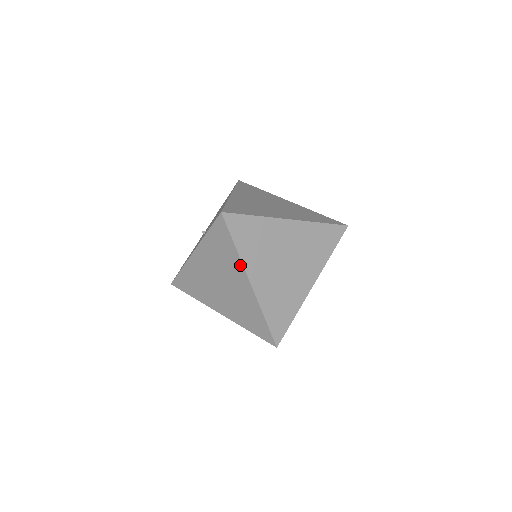
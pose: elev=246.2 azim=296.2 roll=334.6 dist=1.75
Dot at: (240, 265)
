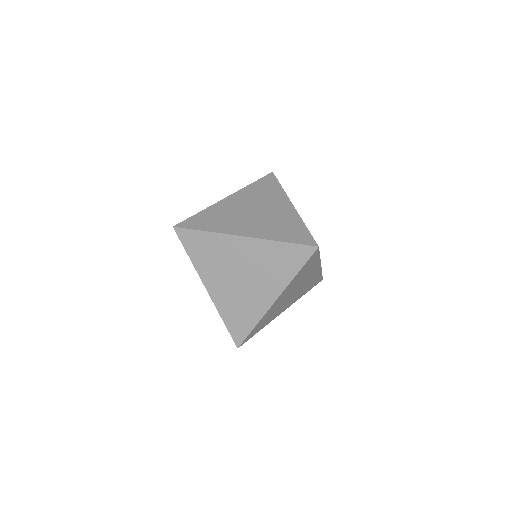
Dot at: (223, 237)
